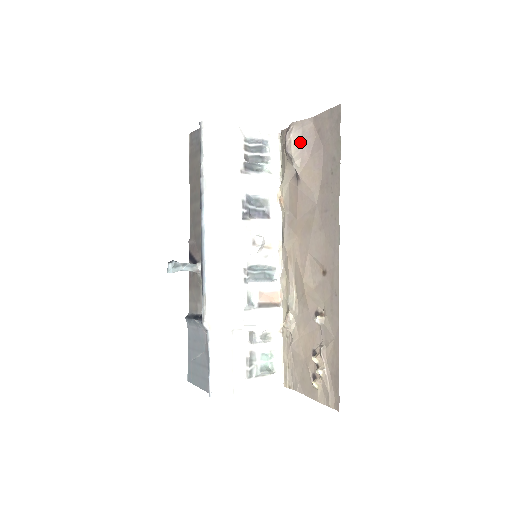
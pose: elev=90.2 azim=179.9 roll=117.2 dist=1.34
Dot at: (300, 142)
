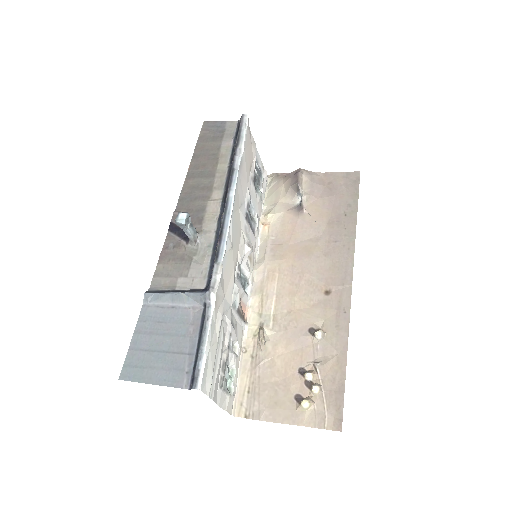
Dot at: (310, 184)
